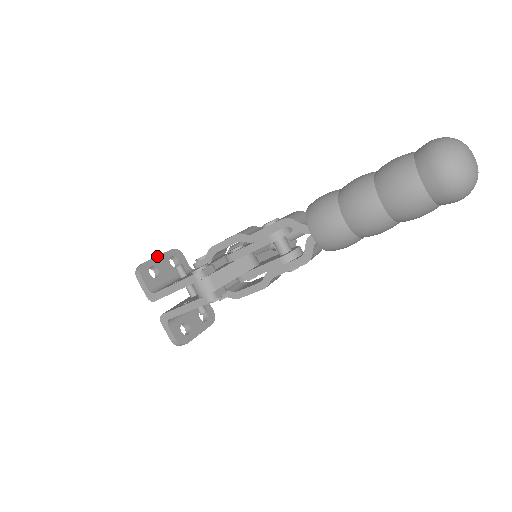
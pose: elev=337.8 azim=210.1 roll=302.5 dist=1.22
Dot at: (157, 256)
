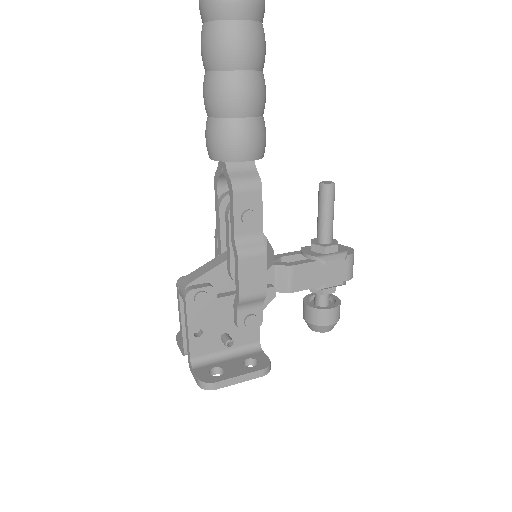
Dot at: occluded
